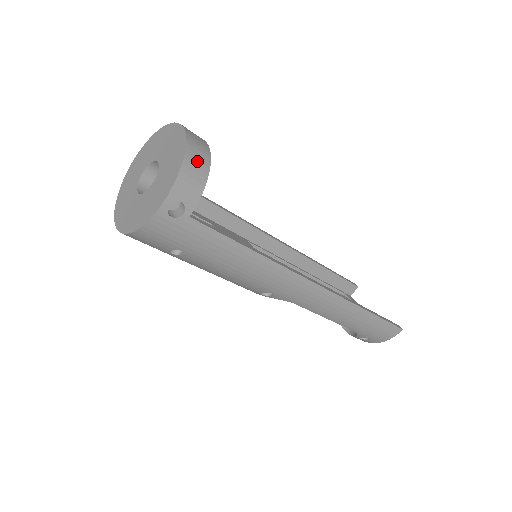
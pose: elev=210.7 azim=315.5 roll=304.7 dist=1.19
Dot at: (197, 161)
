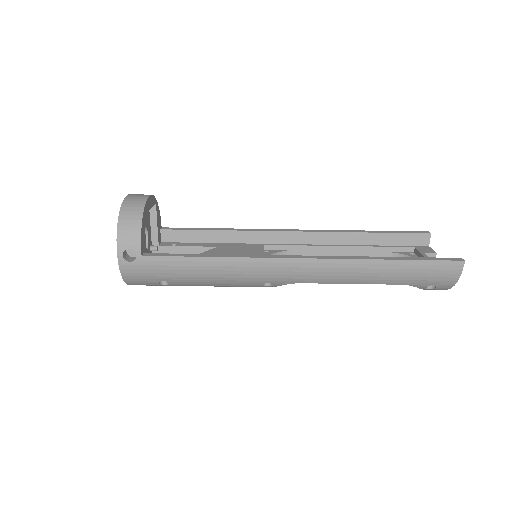
Dot at: (130, 216)
